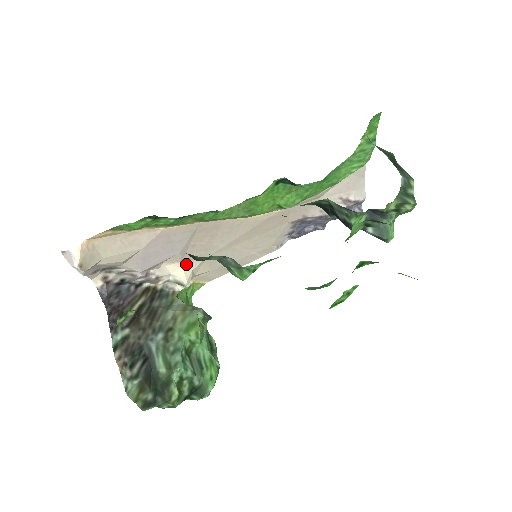
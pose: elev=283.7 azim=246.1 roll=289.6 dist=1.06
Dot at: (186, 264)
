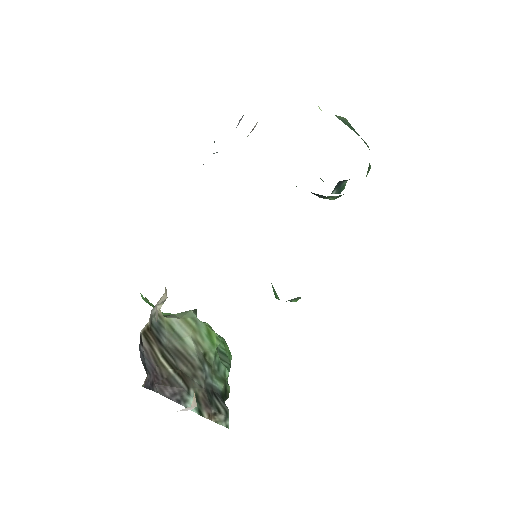
Dot at: occluded
